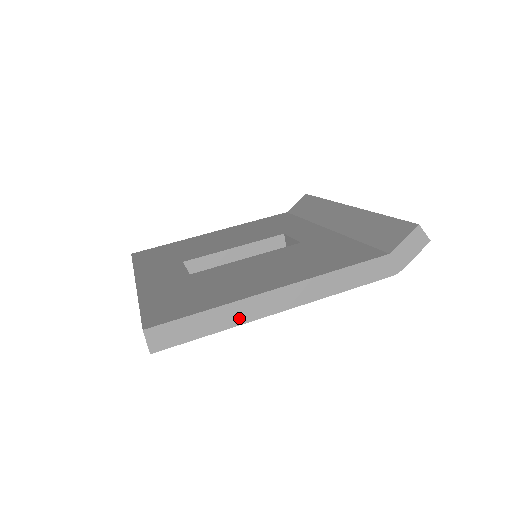
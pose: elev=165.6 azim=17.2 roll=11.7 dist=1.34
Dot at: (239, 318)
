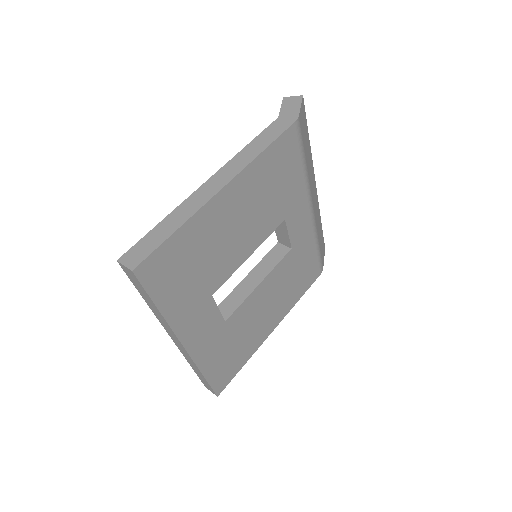
Dot at: (191, 210)
